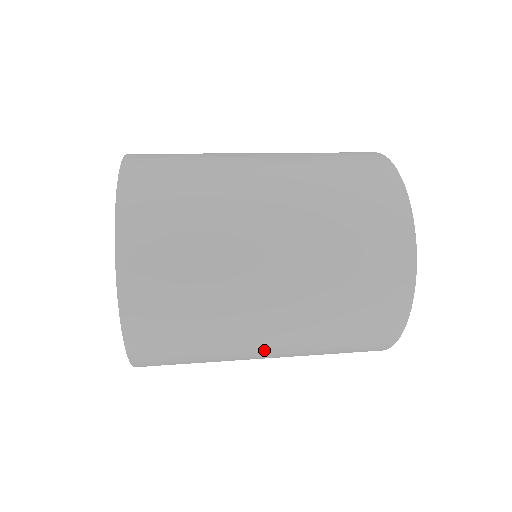
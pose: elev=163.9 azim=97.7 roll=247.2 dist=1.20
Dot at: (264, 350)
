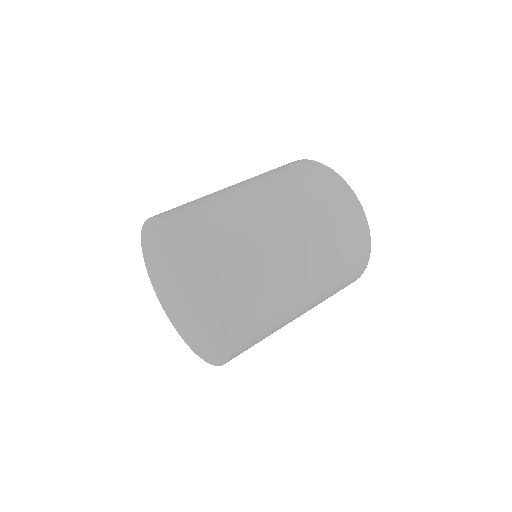
Dot at: (305, 282)
